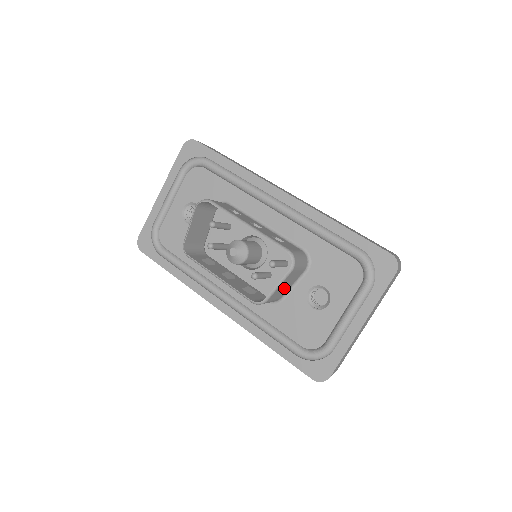
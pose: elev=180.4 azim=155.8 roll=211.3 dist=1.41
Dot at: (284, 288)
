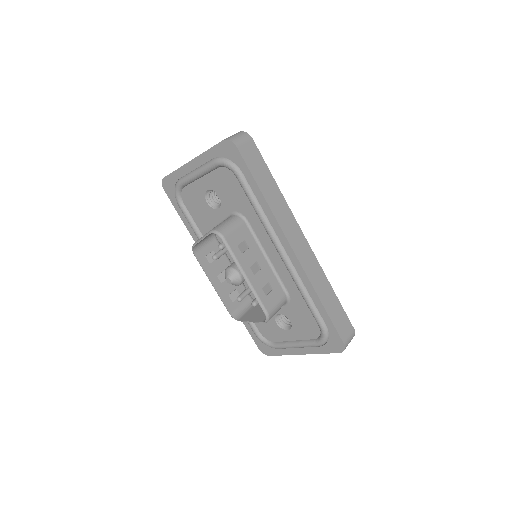
Dot at: occluded
